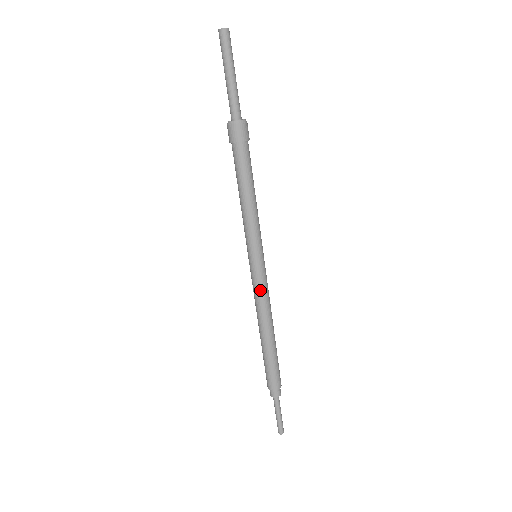
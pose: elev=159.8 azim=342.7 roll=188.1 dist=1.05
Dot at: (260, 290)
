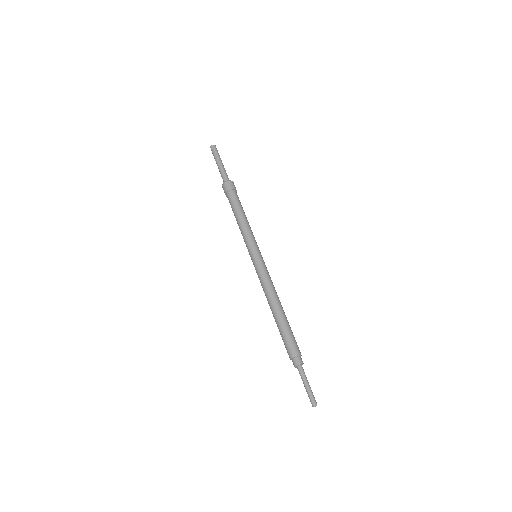
Dot at: (260, 277)
